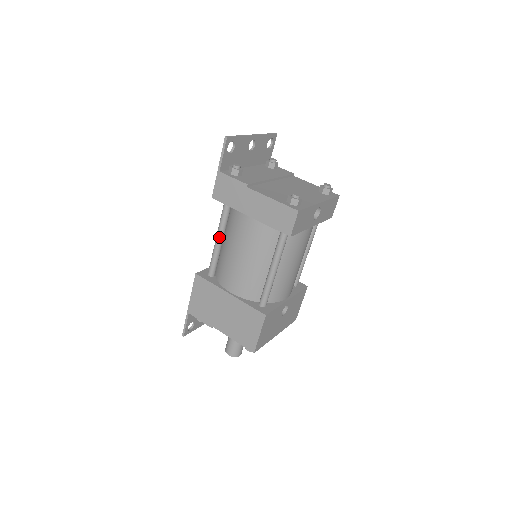
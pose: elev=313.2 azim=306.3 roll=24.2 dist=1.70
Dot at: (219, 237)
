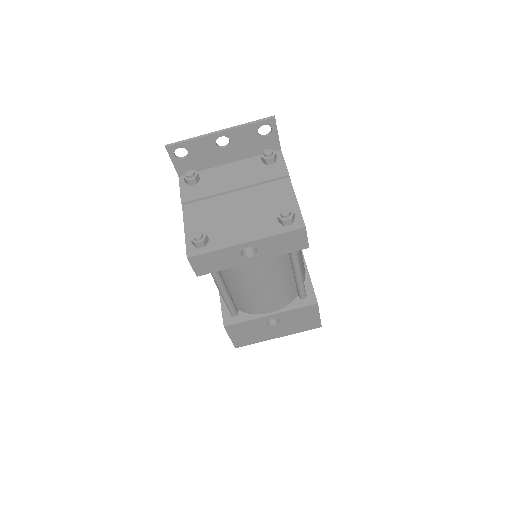
Dot at: occluded
